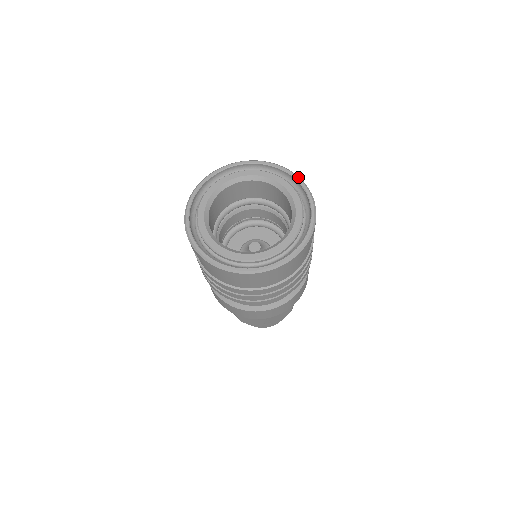
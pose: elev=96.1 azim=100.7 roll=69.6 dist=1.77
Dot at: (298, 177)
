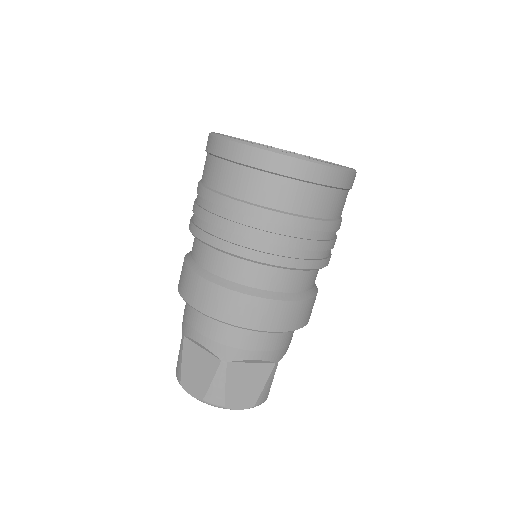
Dot at: occluded
